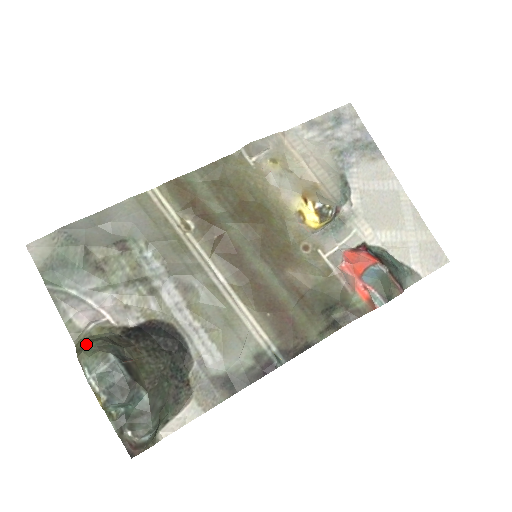
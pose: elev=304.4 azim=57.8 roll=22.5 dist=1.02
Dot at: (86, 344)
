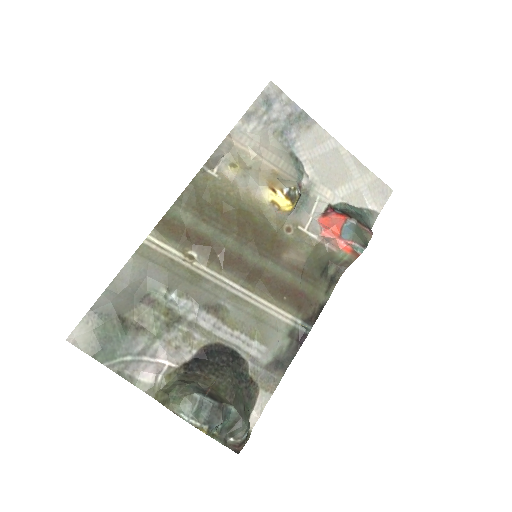
Dot at: (169, 395)
